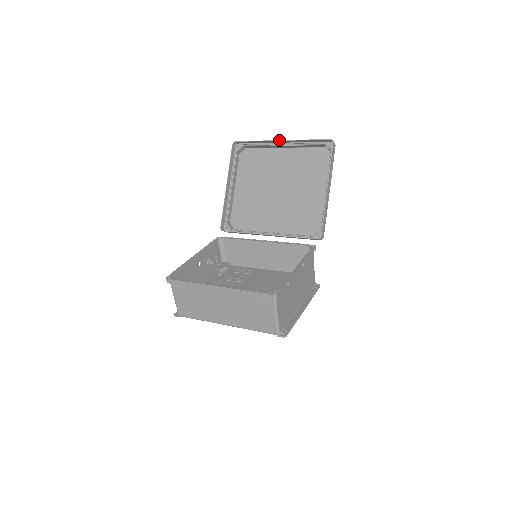
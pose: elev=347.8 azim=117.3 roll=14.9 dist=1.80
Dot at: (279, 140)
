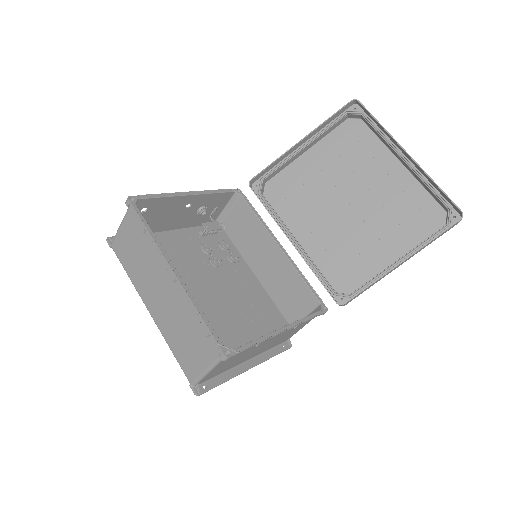
Dot at: occluded
